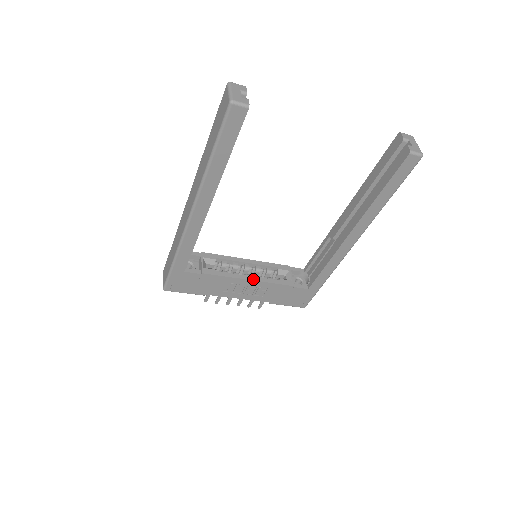
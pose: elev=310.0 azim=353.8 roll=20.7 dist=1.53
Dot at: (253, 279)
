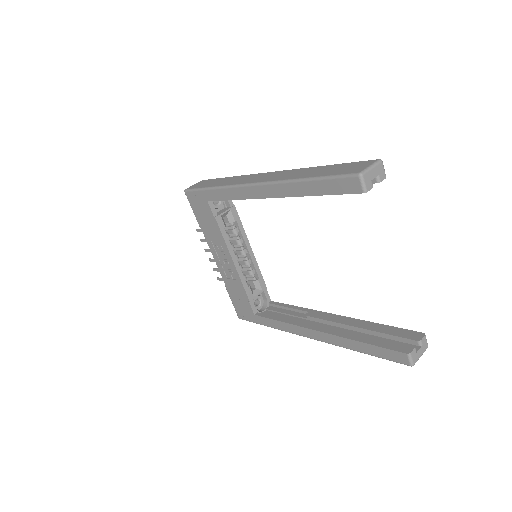
Dot at: (236, 263)
